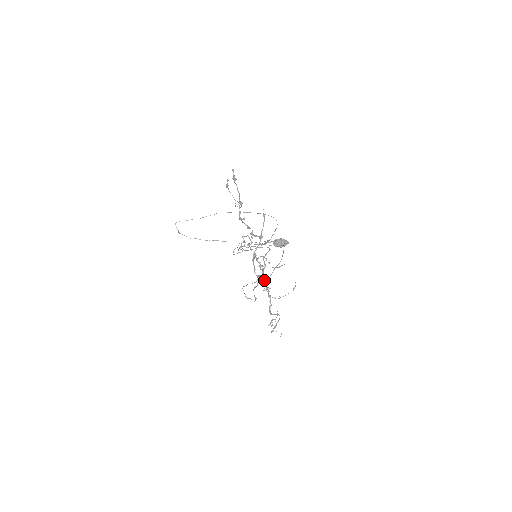
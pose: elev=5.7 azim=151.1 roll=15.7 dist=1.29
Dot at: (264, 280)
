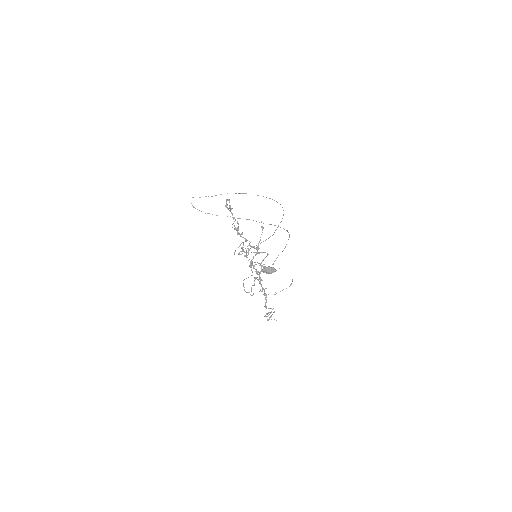
Dot at: (260, 282)
